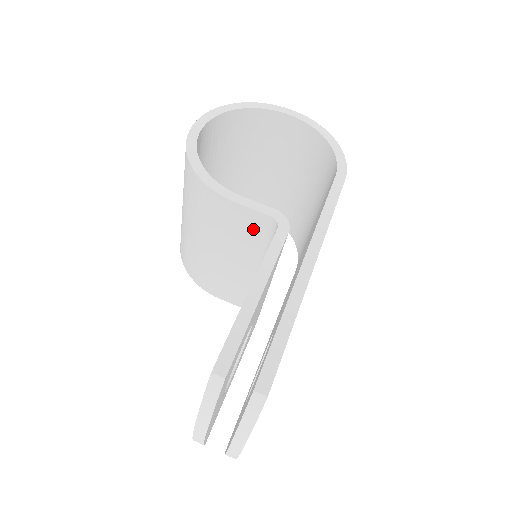
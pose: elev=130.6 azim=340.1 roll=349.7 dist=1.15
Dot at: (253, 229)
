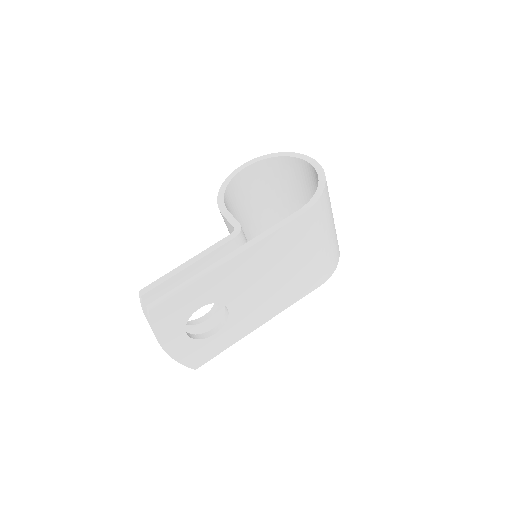
Dot at: occluded
